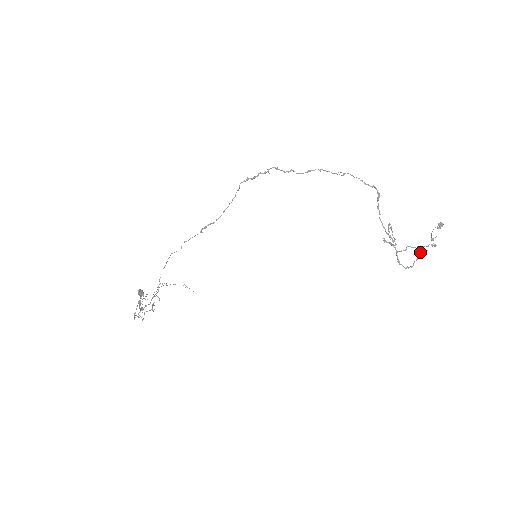
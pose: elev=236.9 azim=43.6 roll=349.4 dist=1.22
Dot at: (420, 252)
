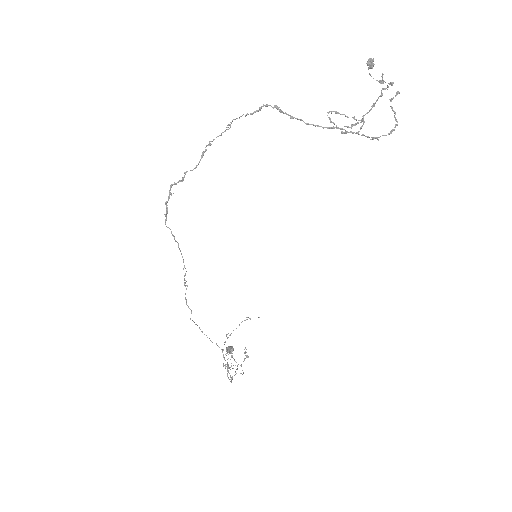
Dot at: occluded
